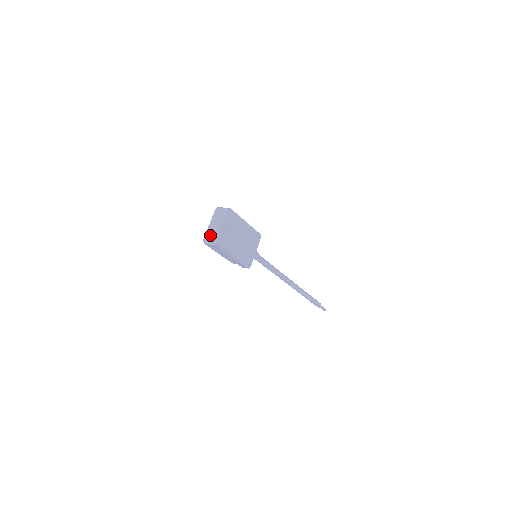
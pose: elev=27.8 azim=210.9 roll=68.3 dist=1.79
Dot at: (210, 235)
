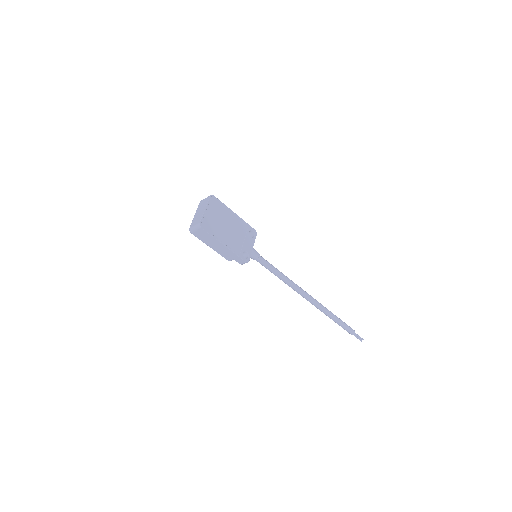
Dot at: (195, 222)
